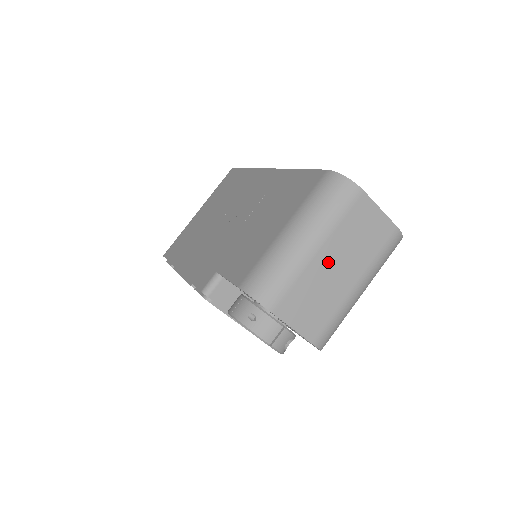
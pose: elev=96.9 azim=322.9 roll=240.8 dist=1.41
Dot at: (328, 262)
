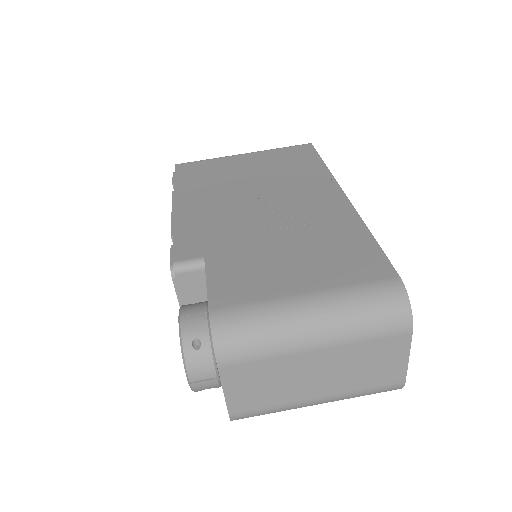
Dot at: (314, 364)
